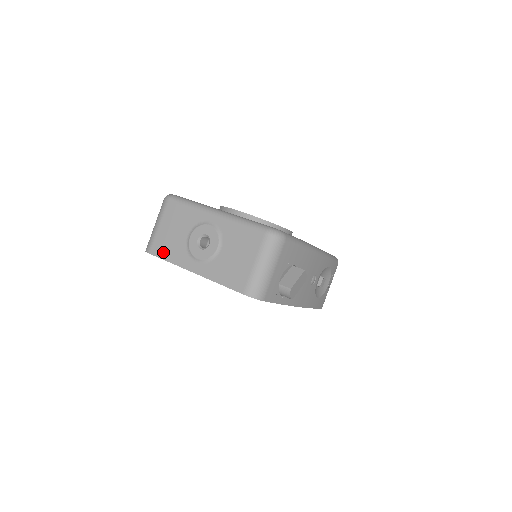
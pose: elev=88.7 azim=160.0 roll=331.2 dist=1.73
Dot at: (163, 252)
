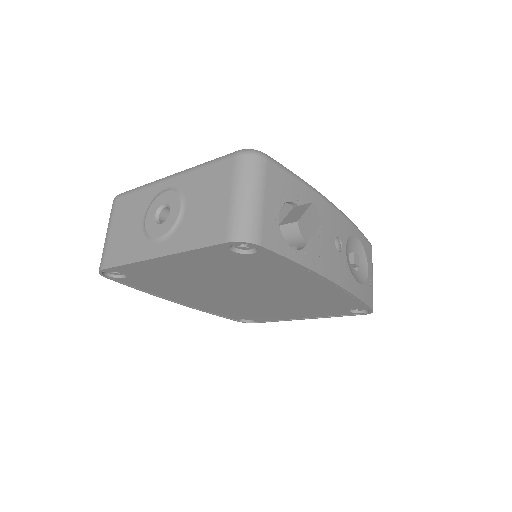
Dot at: (117, 257)
